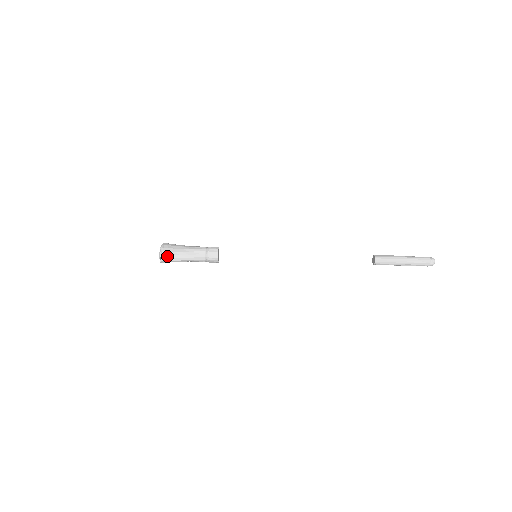
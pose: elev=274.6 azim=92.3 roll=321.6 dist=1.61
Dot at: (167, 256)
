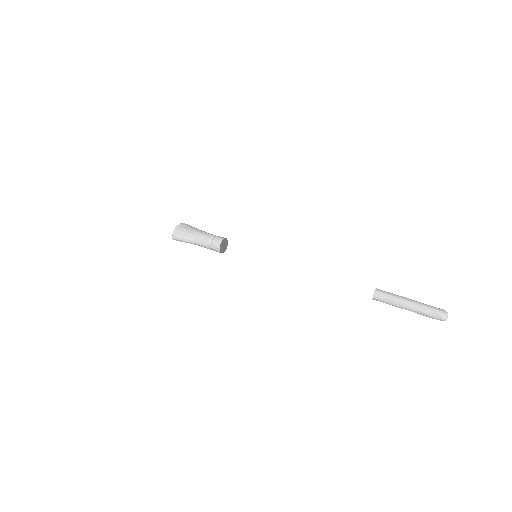
Dot at: (178, 235)
